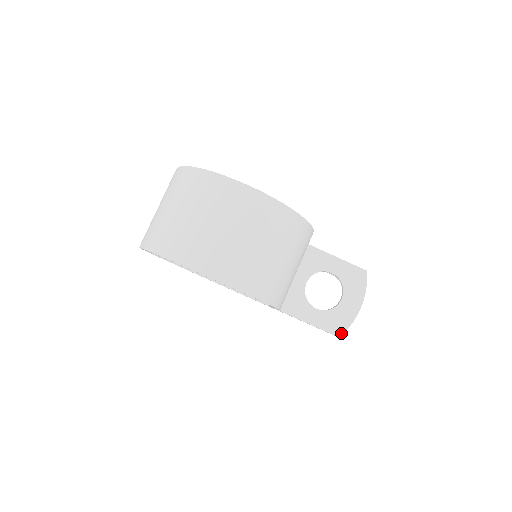
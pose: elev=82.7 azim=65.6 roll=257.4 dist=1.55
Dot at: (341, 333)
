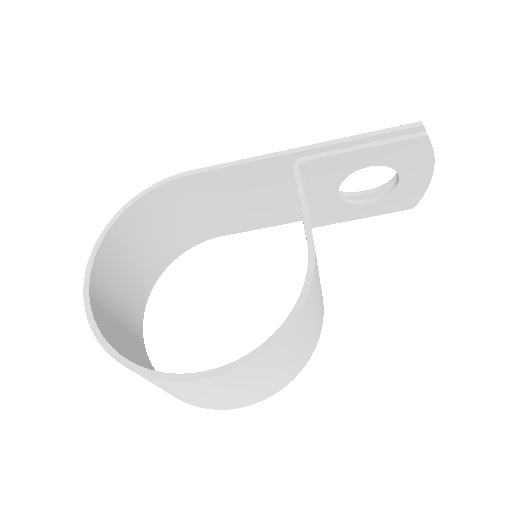
Dot at: (413, 205)
